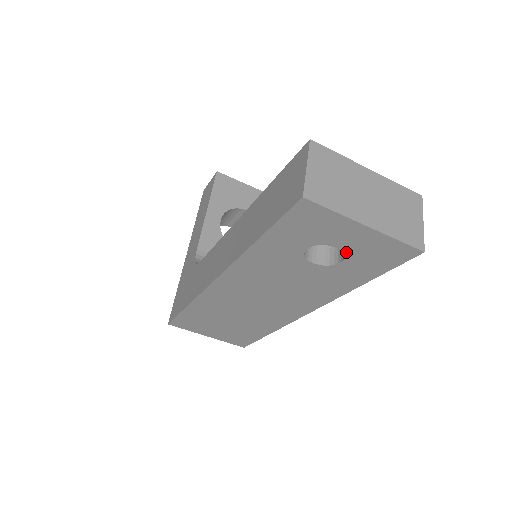
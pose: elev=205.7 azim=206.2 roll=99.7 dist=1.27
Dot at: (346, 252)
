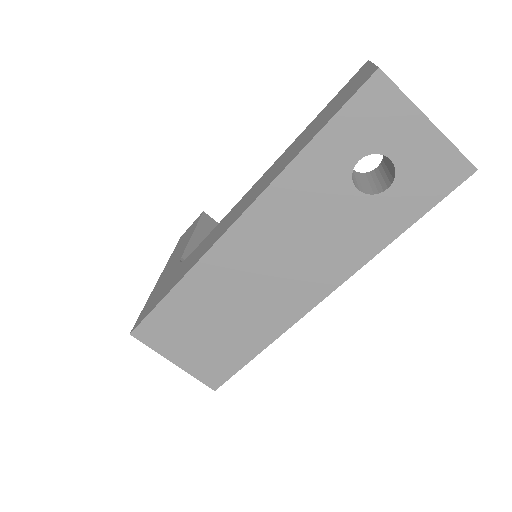
Dot at: (398, 168)
